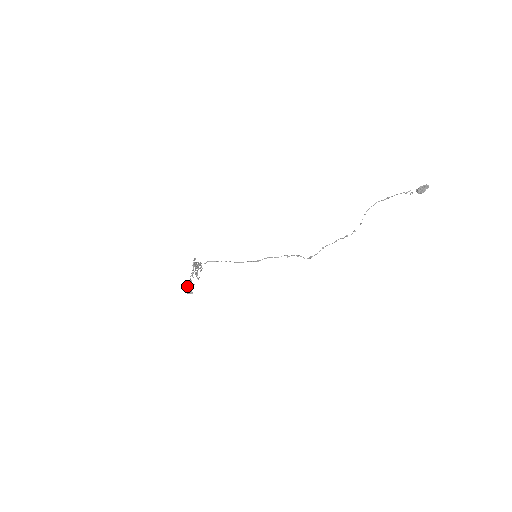
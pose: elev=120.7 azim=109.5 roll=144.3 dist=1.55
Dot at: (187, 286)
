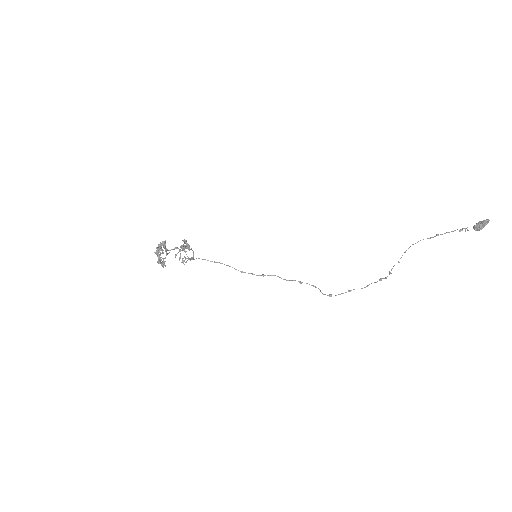
Dot at: (161, 253)
